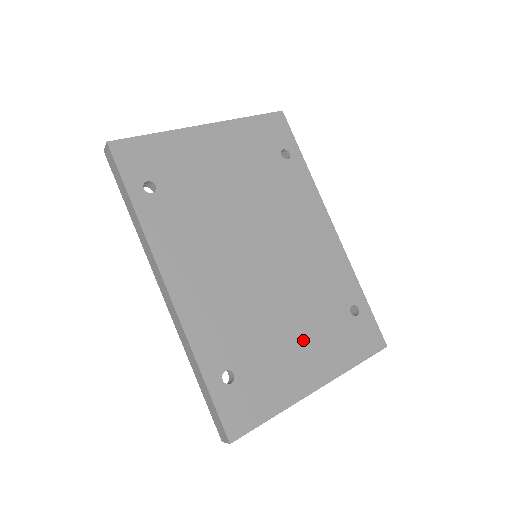
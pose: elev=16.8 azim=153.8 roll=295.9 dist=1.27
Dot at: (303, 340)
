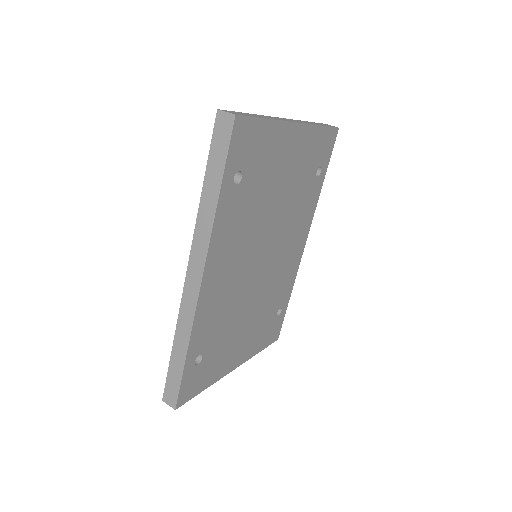
Dot at: (247, 332)
